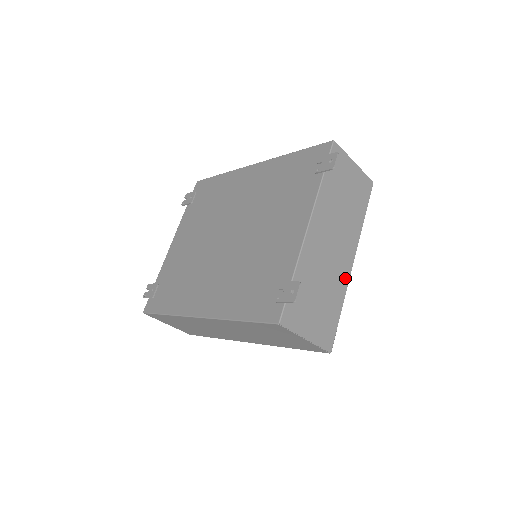
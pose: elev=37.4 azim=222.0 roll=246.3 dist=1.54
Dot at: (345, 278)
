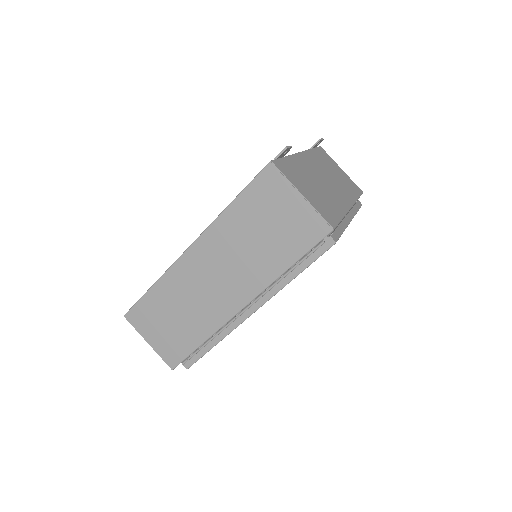
Dot at: (343, 206)
